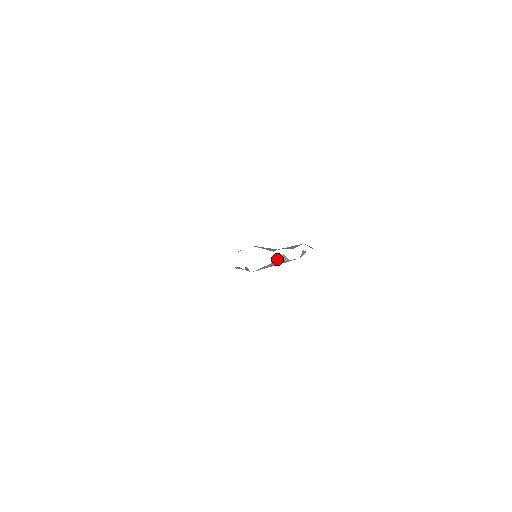
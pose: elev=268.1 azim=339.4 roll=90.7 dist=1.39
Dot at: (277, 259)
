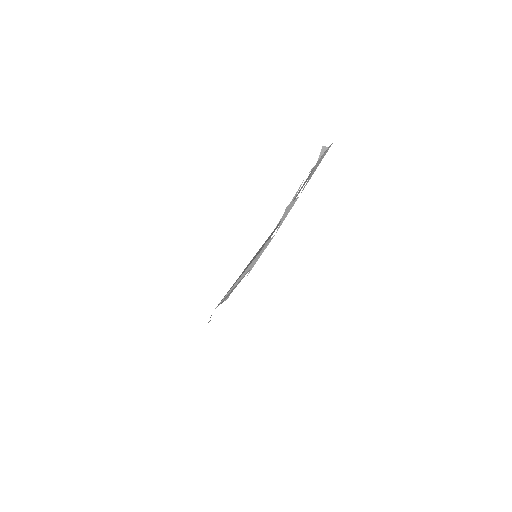
Dot at: (320, 154)
